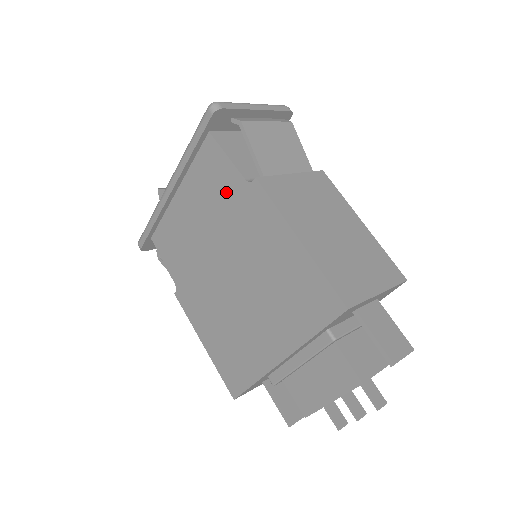
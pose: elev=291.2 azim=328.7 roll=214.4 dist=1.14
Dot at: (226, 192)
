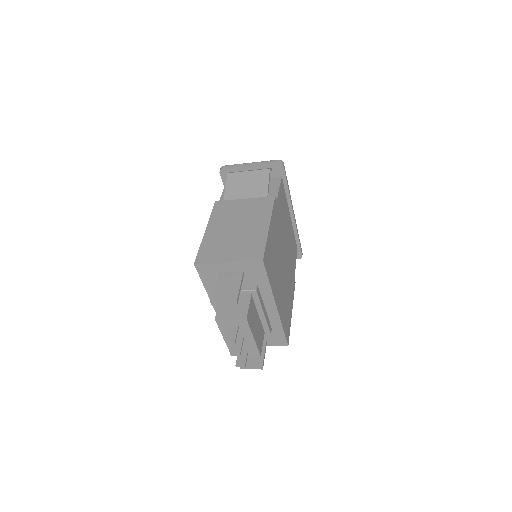
Dot at: occluded
